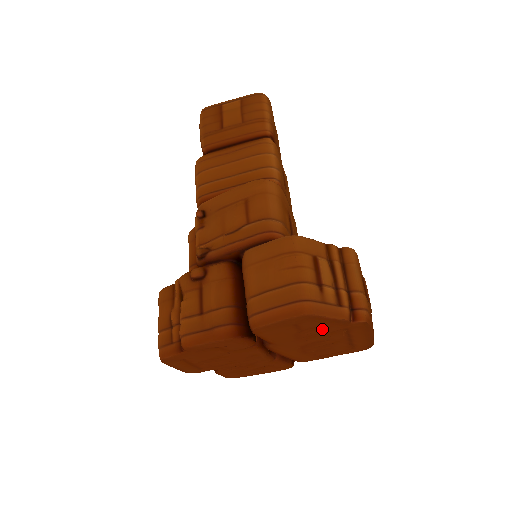
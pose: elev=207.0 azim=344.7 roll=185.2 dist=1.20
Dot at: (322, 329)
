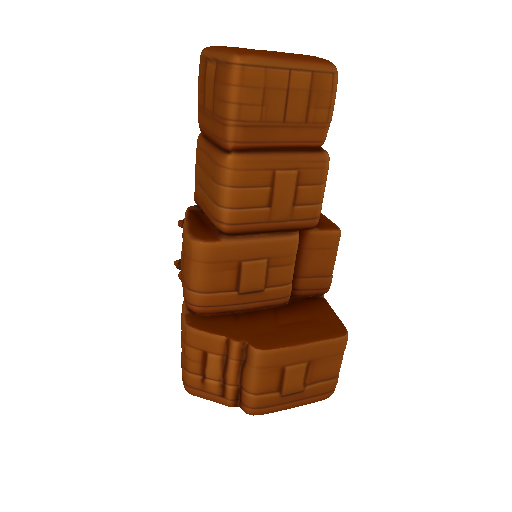
Dot at: occluded
